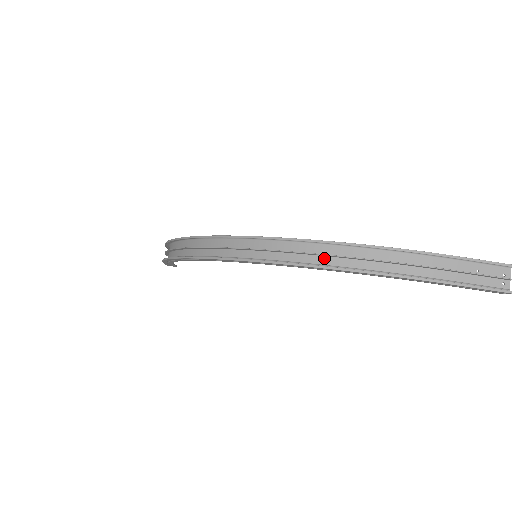
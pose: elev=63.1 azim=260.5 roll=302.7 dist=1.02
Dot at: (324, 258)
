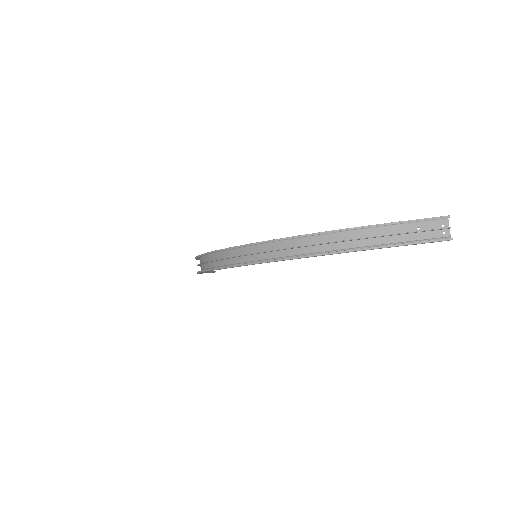
Dot at: (294, 250)
